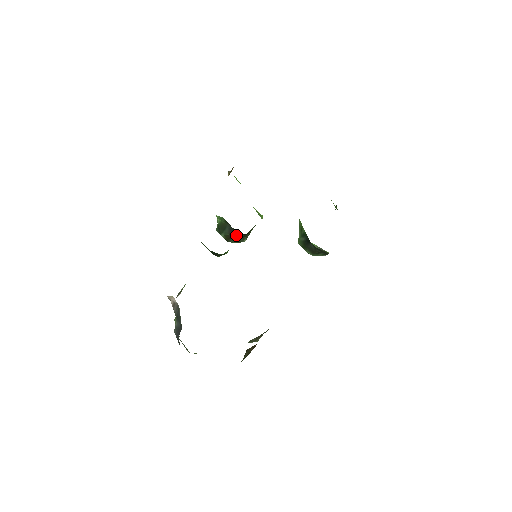
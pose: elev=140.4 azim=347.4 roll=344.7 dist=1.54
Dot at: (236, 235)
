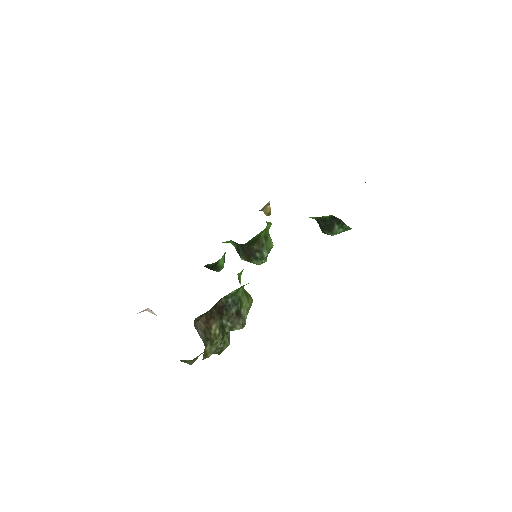
Dot at: (248, 251)
